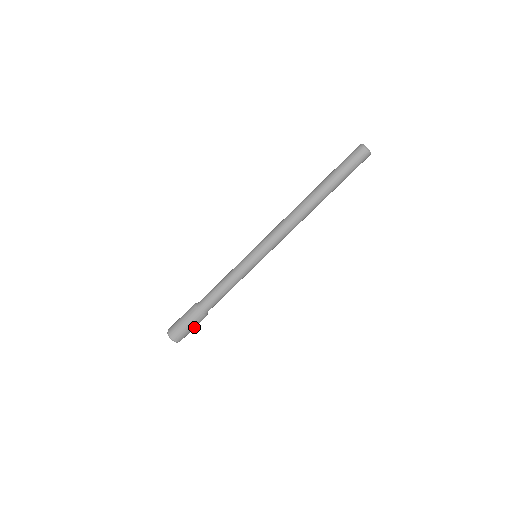
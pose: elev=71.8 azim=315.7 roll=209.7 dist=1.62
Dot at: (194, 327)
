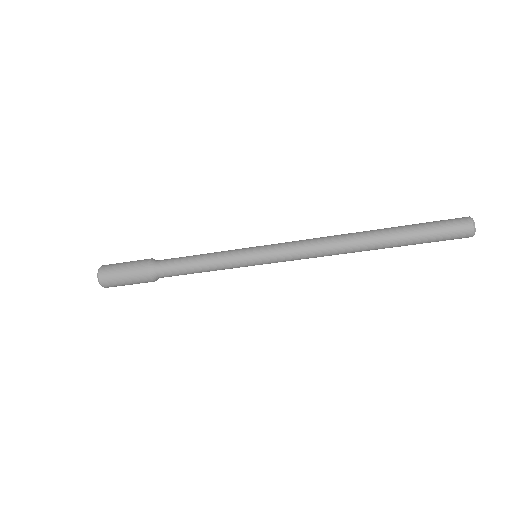
Dot at: (132, 283)
